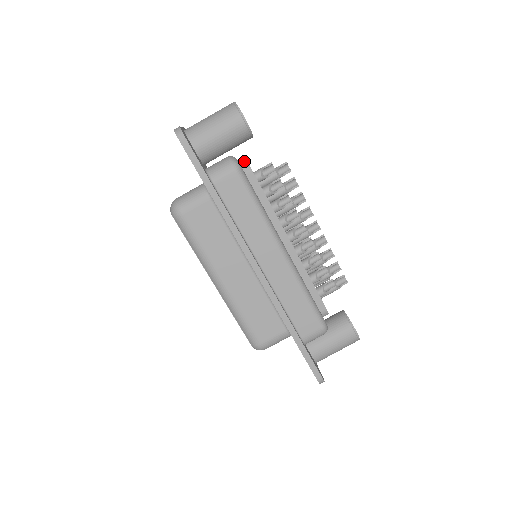
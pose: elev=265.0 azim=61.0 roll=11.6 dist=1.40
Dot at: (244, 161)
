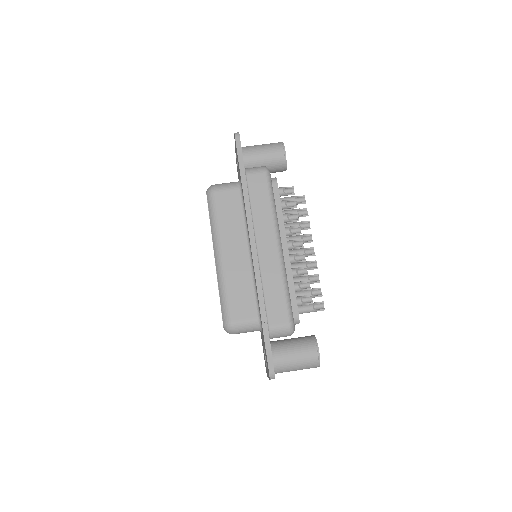
Dot at: occluded
